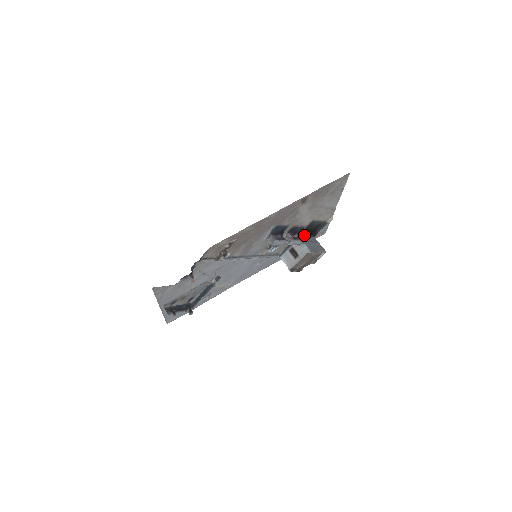
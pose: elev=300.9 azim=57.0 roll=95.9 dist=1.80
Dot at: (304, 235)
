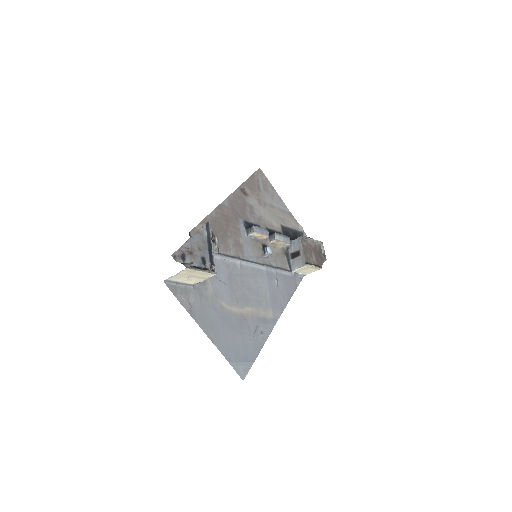
Dot at: occluded
